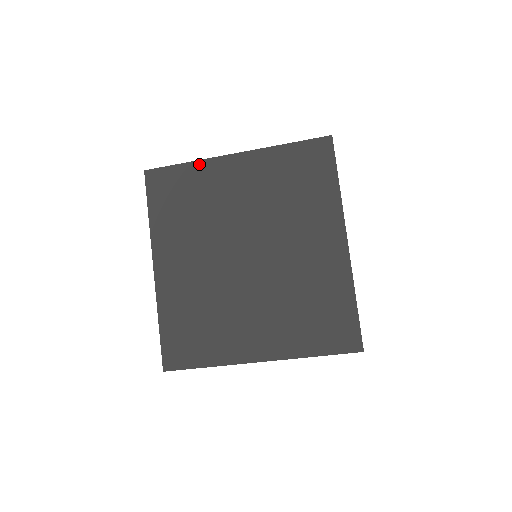
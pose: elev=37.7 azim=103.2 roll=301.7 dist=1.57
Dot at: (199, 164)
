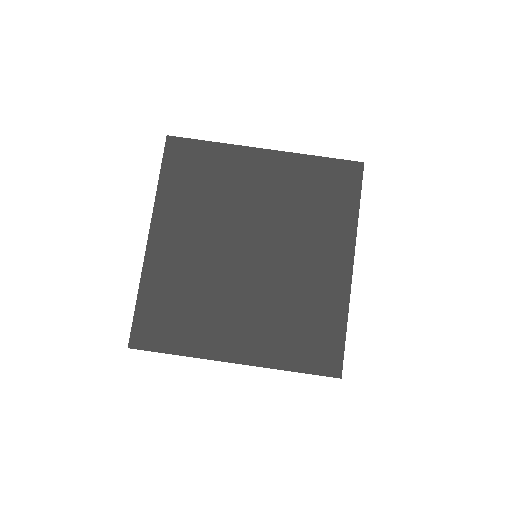
Dot at: (226, 147)
